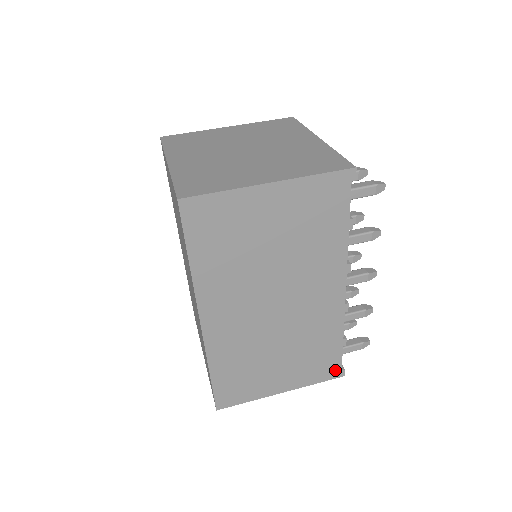
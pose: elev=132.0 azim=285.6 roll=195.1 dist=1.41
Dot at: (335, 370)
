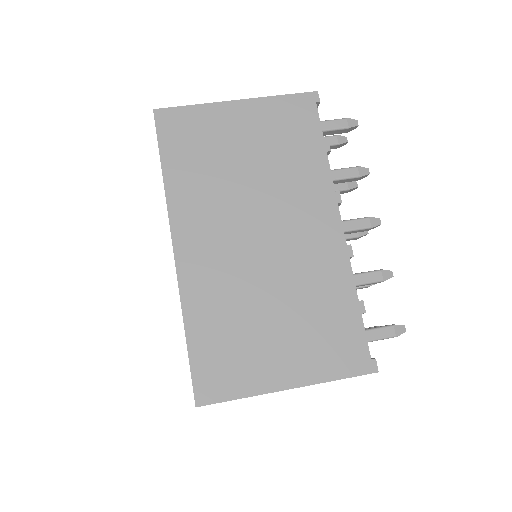
Dot at: (361, 357)
